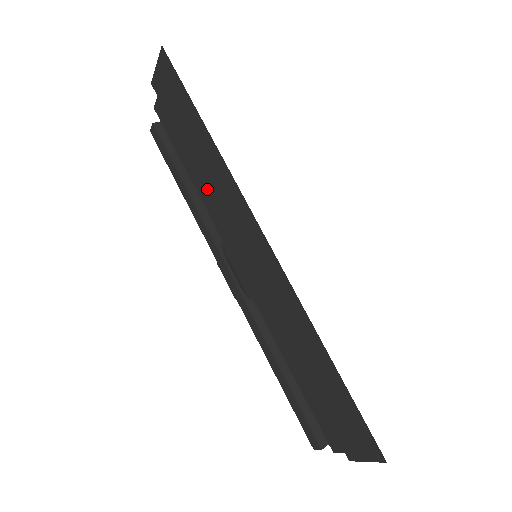
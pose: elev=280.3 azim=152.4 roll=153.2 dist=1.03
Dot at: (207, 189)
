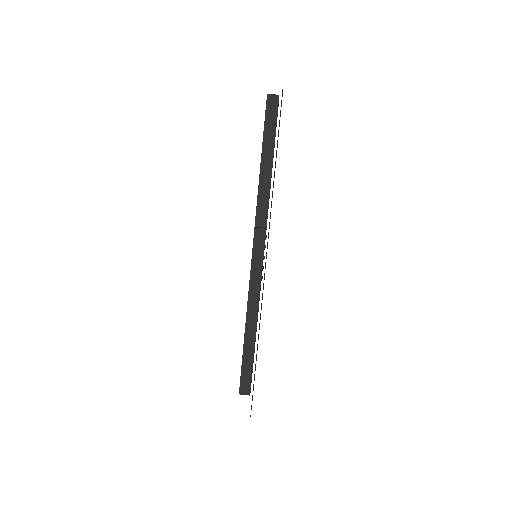
Dot at: occluded
